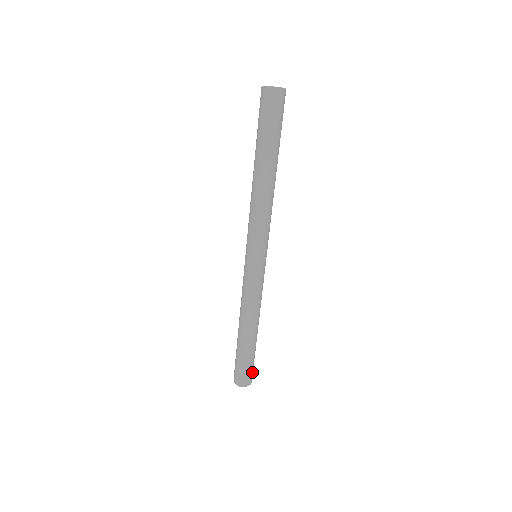
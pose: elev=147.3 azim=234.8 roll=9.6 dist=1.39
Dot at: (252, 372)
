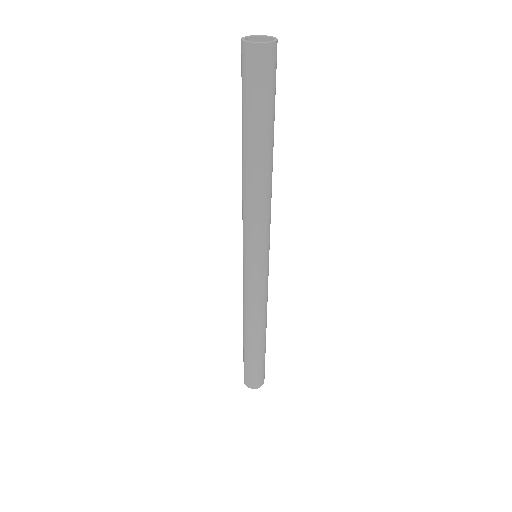
Dot at: (264, 370)
